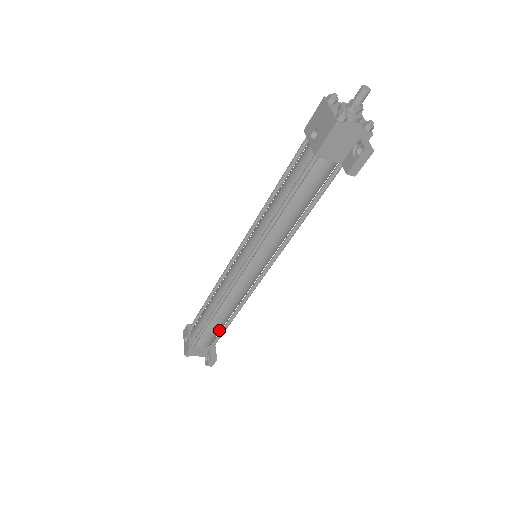
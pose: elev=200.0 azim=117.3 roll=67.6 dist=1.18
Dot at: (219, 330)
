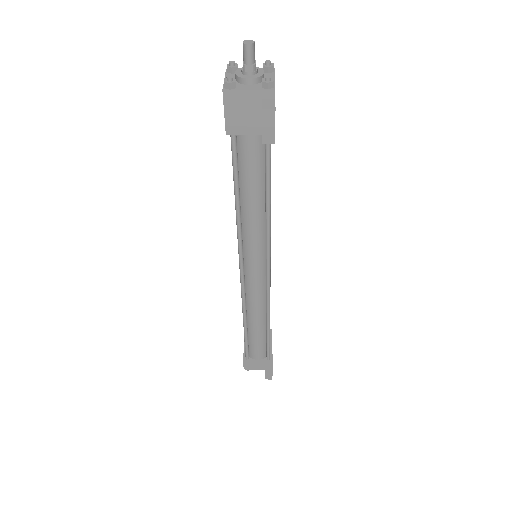
Dot at: (264, 340)
